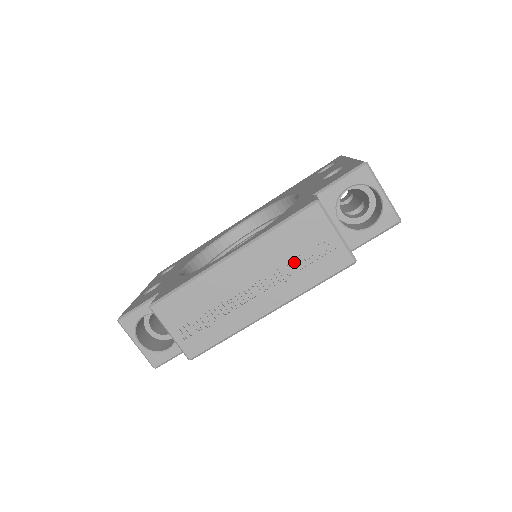
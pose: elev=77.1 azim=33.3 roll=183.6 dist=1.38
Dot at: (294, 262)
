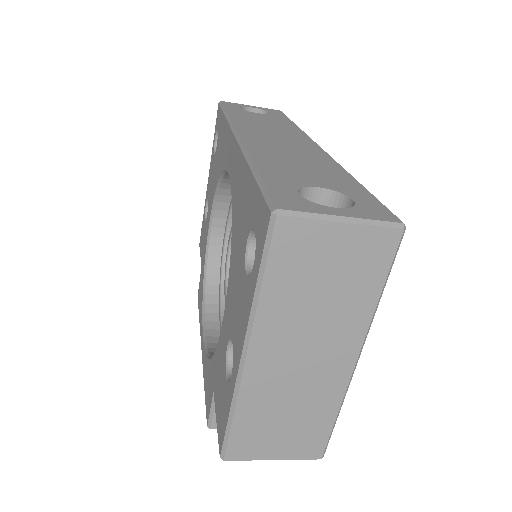
Dot at: occluded
